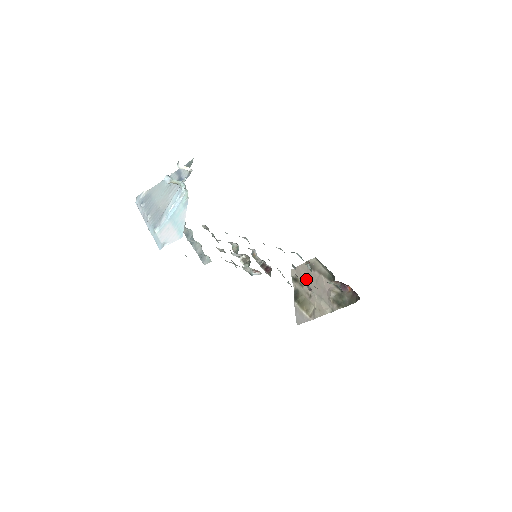
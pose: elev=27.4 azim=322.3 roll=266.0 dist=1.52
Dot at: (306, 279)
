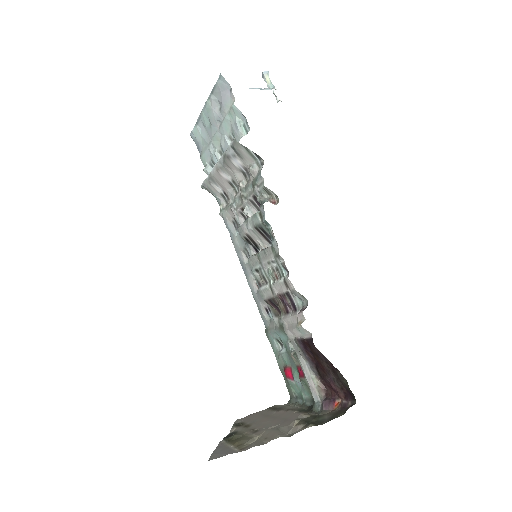
Dot at: (259, 420)
